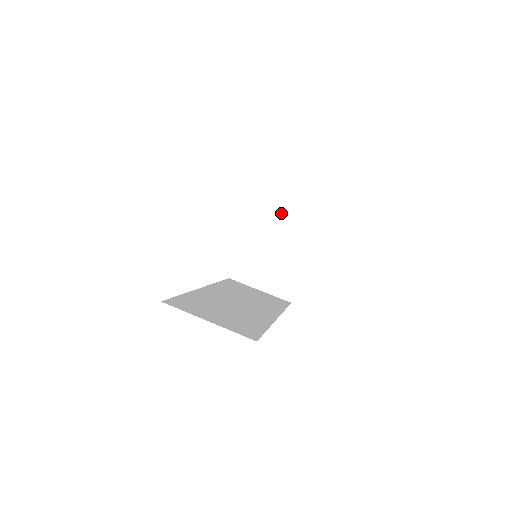
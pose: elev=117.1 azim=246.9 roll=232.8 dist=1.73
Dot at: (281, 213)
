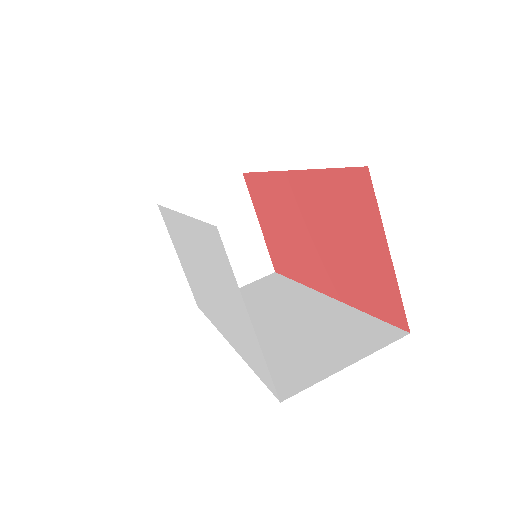
Dot at: (195, 195)
